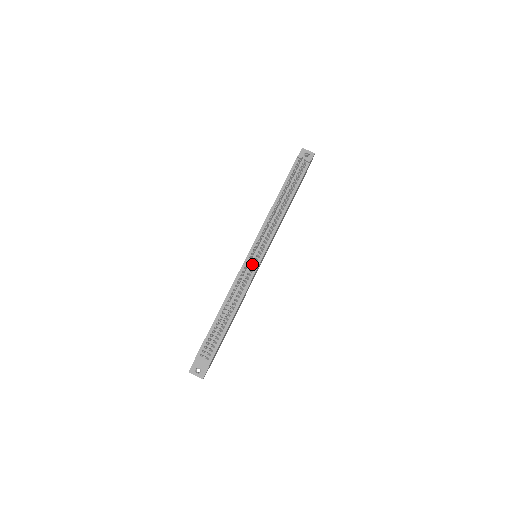
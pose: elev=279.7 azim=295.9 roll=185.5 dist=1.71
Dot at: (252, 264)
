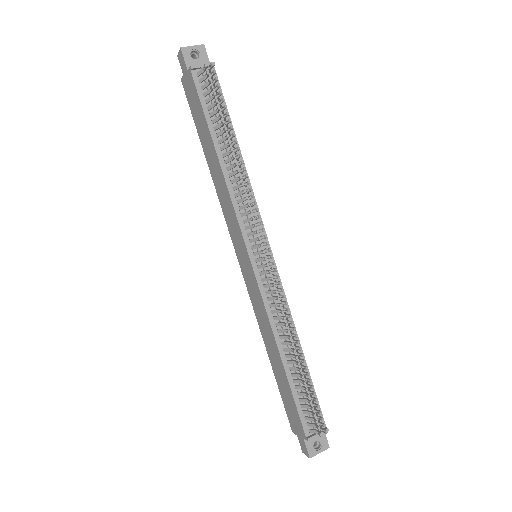
Dot at: (278, 277)
